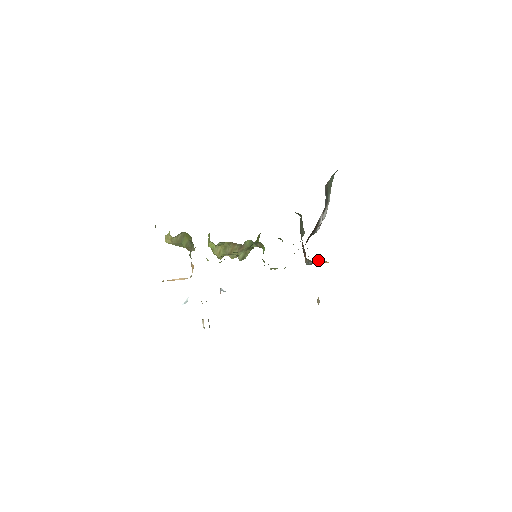
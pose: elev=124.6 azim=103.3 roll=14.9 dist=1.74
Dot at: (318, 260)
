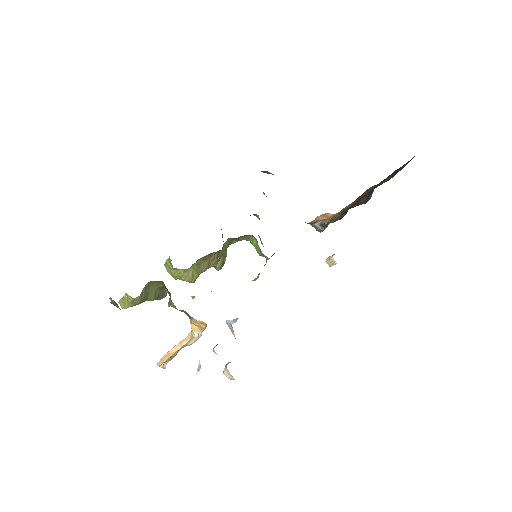
Dot at: (319, 217)
